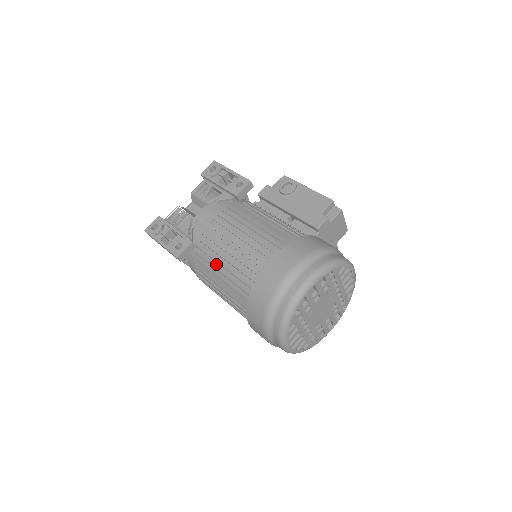
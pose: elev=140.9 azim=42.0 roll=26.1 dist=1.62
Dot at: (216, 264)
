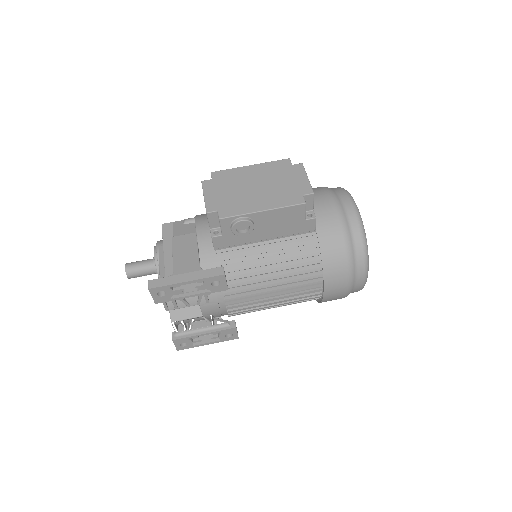
Dot at: occluded
